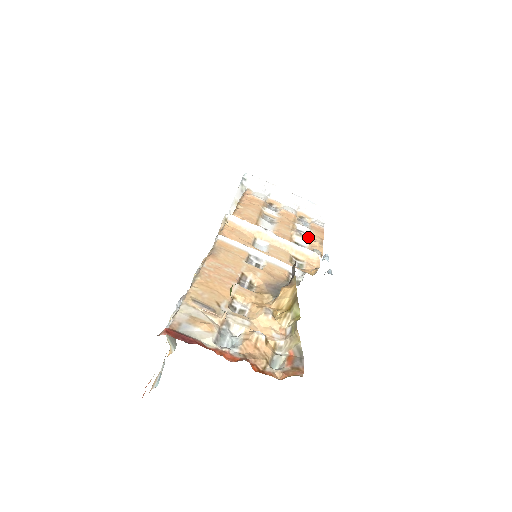
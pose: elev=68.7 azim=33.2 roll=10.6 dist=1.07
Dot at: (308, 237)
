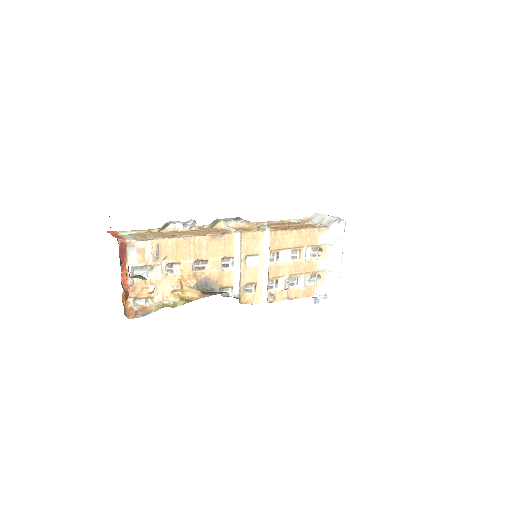
Dot at: (292, 287)
